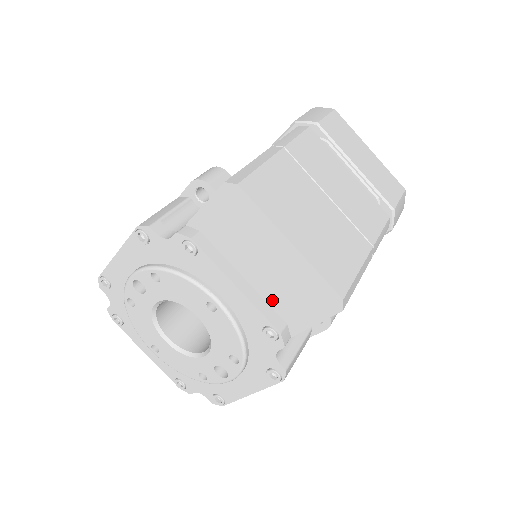
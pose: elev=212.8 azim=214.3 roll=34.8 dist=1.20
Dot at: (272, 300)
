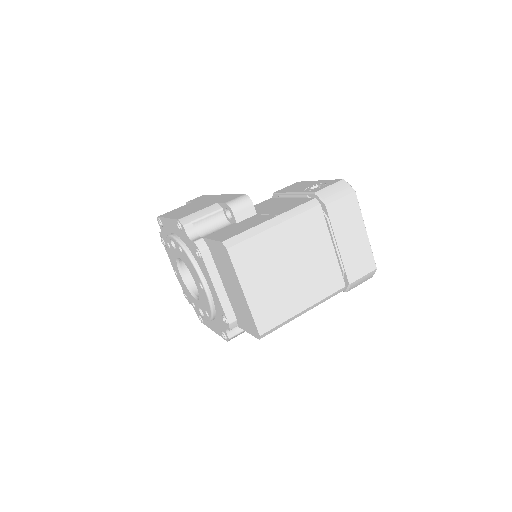
Dot at: (233, 305)
